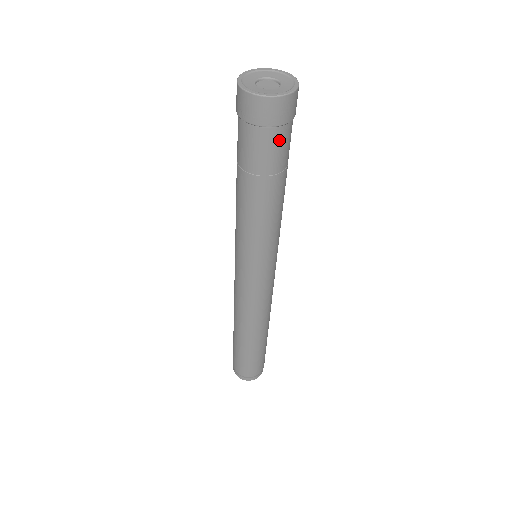
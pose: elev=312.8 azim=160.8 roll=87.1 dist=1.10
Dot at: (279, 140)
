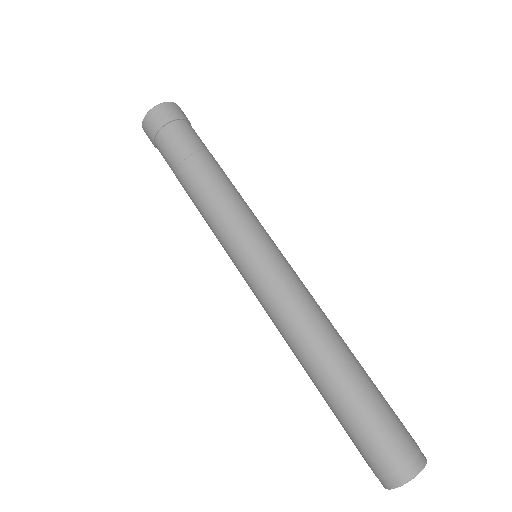
Dot at: (173, 133)
